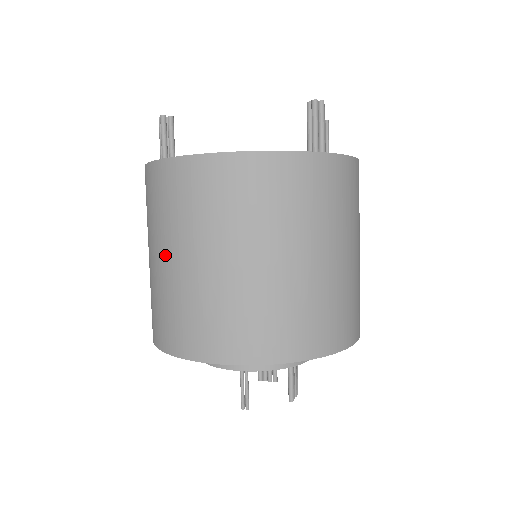
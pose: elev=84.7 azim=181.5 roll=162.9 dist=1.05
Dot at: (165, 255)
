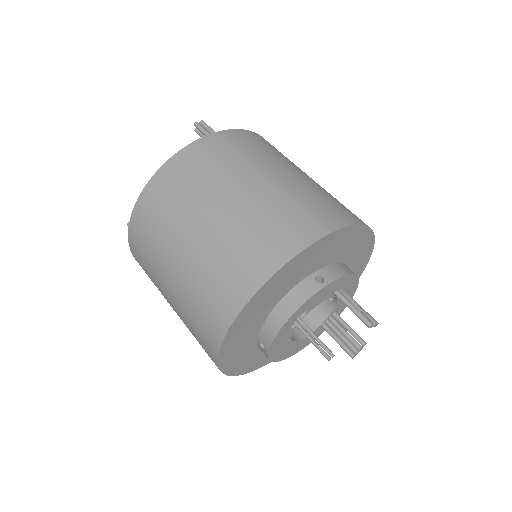
Dot at: (168, 280)
